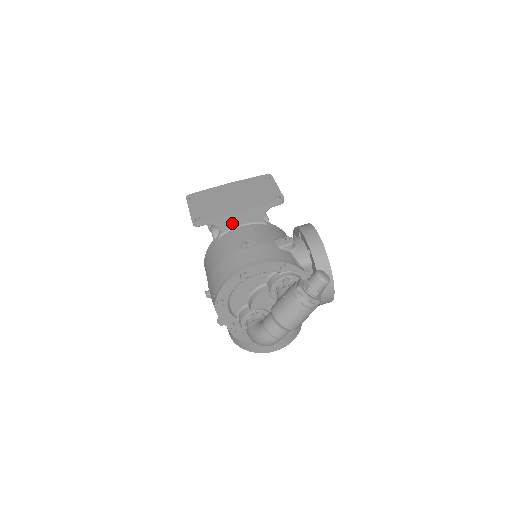
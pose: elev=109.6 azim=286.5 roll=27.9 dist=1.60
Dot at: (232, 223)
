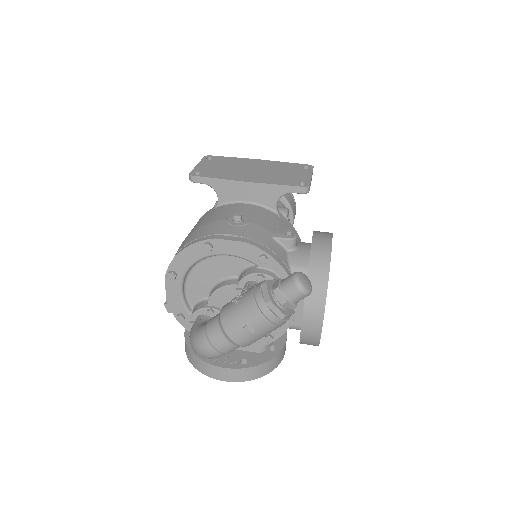
Dot at: (235, 194)
